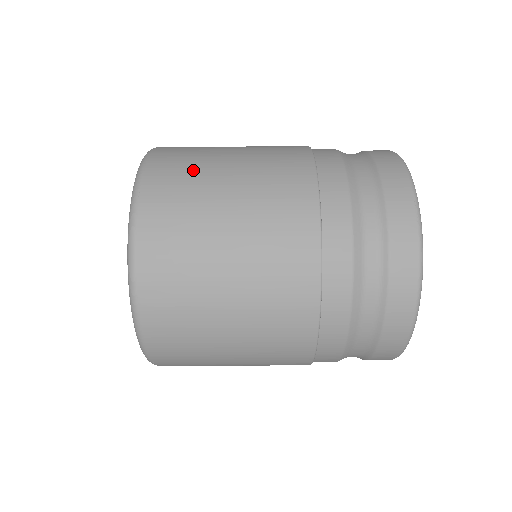
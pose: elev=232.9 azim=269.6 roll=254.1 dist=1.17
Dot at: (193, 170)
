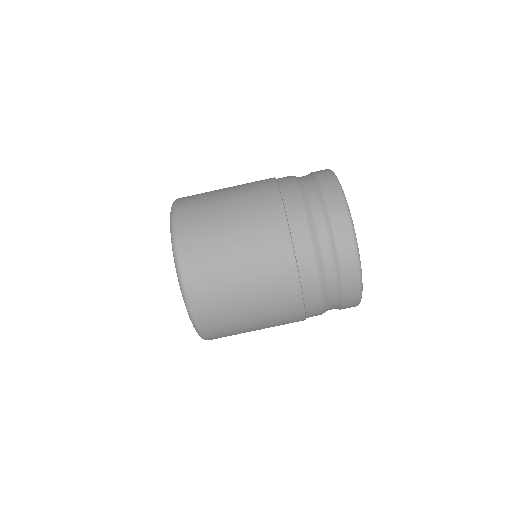
Dot at: occluded
